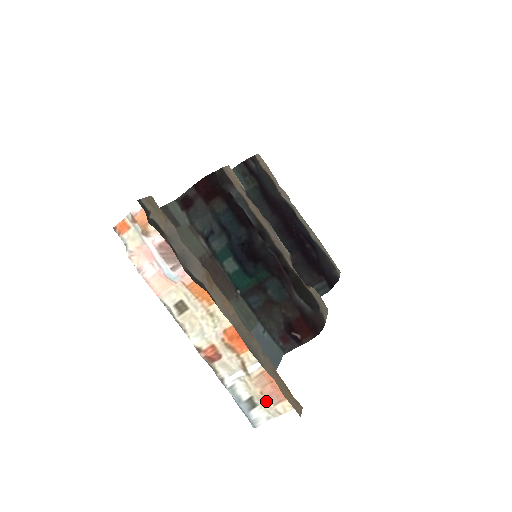
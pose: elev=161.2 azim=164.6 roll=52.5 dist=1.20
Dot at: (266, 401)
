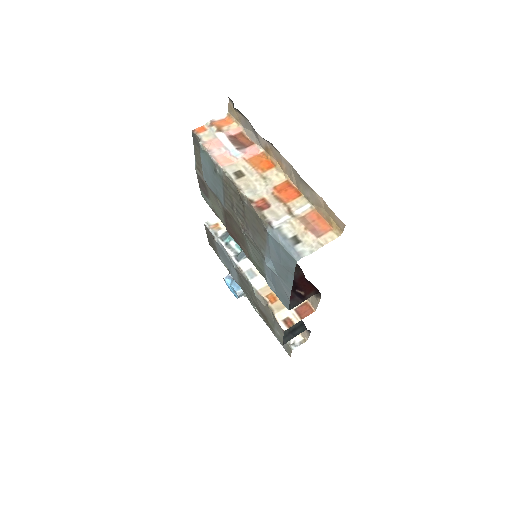
Dot at: (310, 235)
